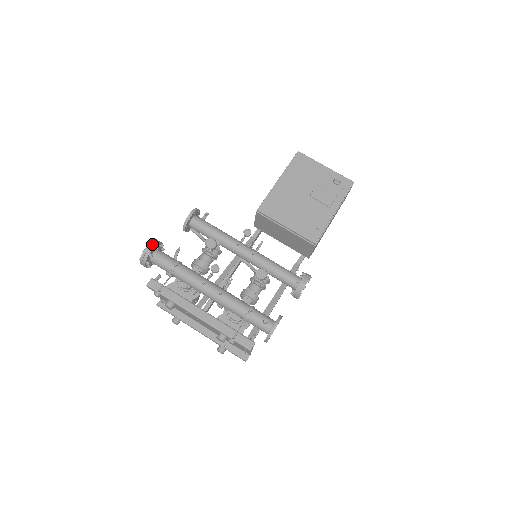
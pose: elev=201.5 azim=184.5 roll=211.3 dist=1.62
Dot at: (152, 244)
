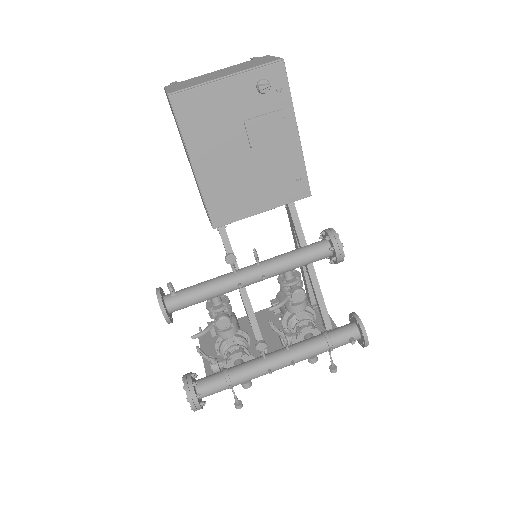
Dot at: (192, 401)
